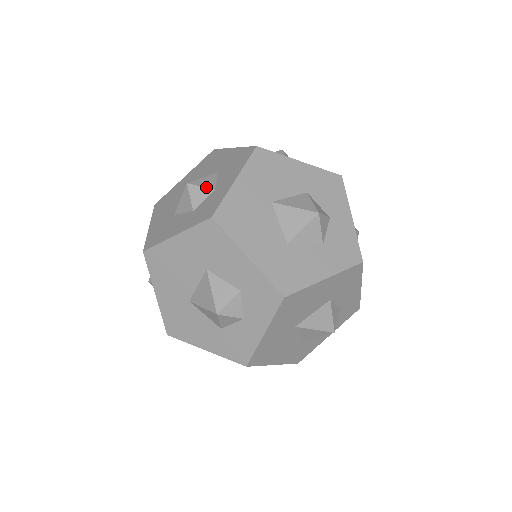
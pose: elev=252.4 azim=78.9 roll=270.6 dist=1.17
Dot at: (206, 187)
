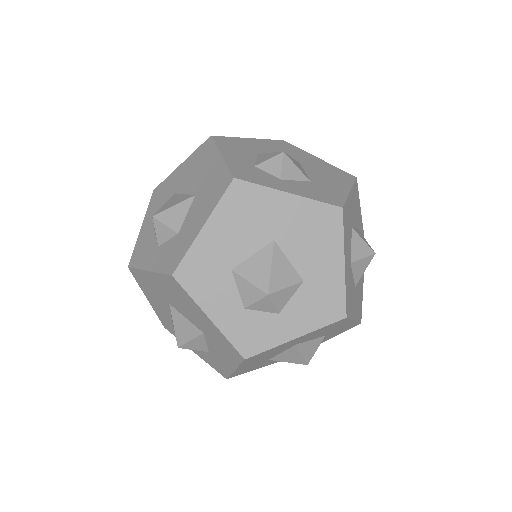
Dot at: (276, 308)
